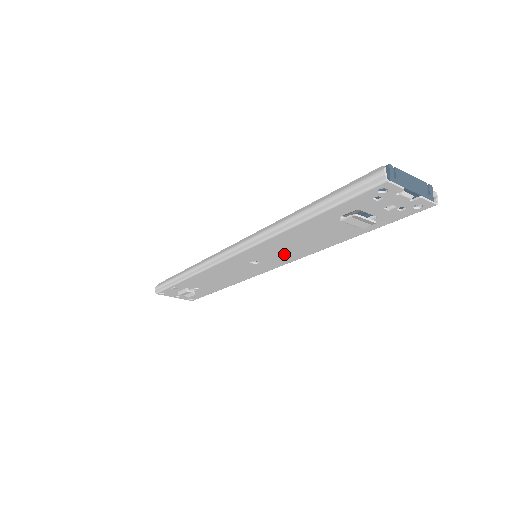
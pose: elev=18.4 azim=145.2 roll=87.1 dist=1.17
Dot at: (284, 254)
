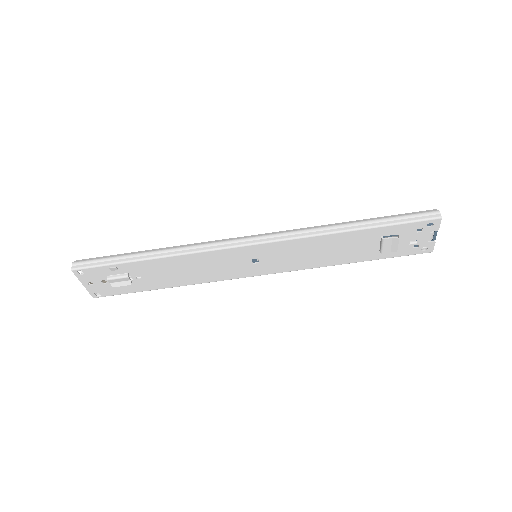
Dot at: (292, 260)
